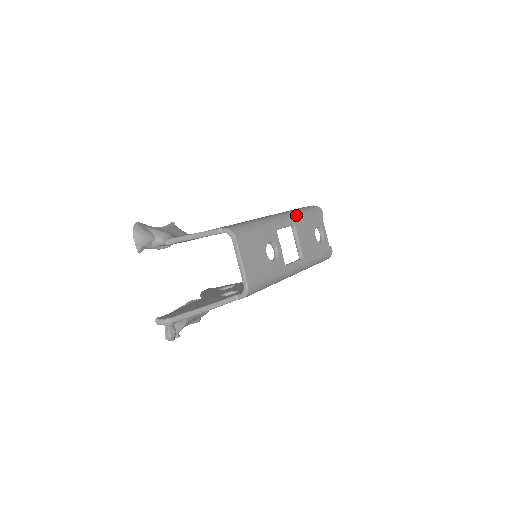
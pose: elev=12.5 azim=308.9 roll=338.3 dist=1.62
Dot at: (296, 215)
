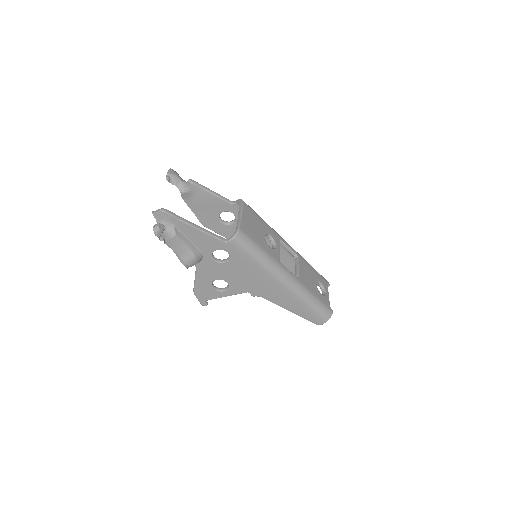
Dot at: (302, 257)
